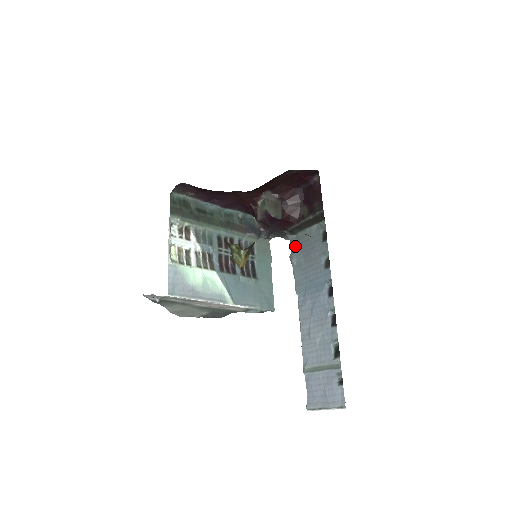
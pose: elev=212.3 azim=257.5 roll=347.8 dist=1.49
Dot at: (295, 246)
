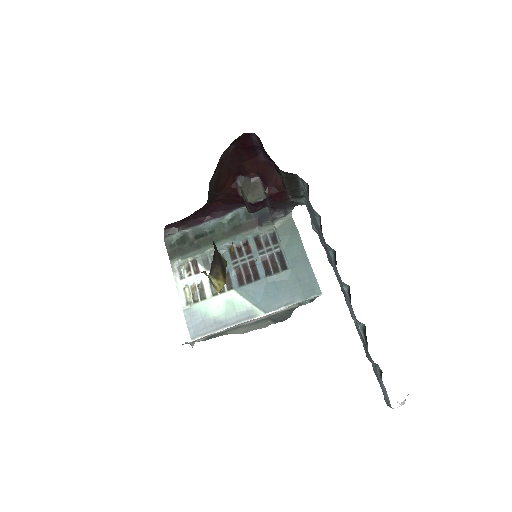
Dot at: (308, 210)
